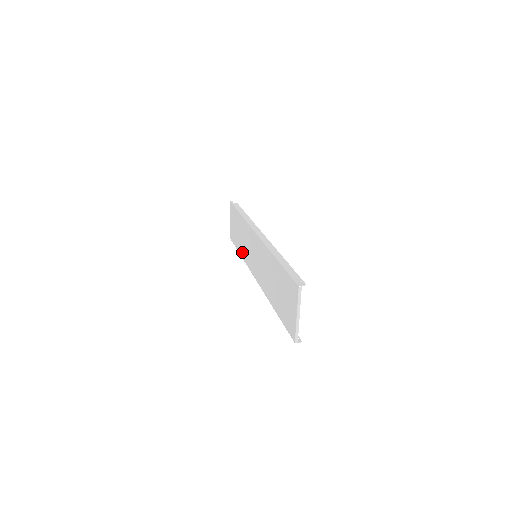
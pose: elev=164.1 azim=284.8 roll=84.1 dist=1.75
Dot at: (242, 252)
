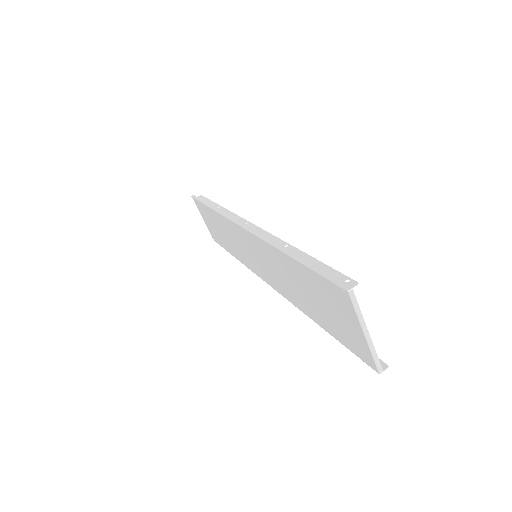
Dot at: (236, 255)
